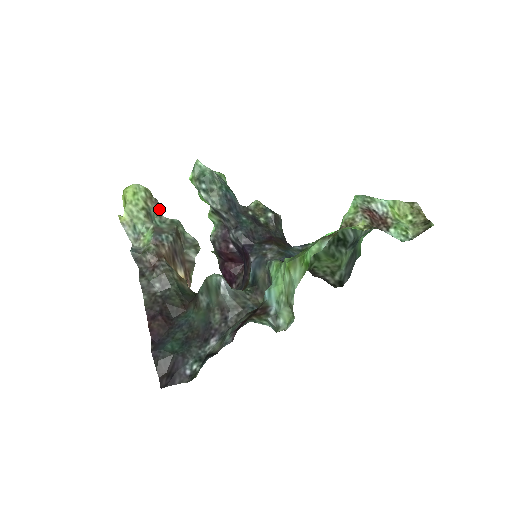
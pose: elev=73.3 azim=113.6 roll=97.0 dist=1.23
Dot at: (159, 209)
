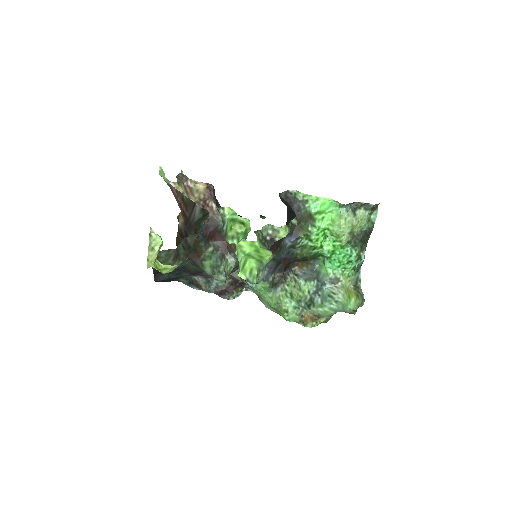
Dot at: (188, 245)
